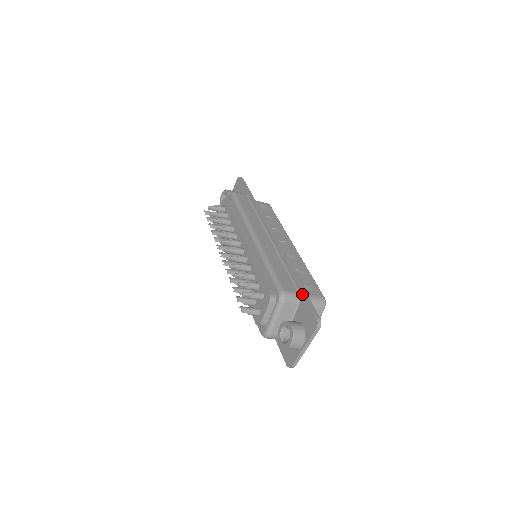
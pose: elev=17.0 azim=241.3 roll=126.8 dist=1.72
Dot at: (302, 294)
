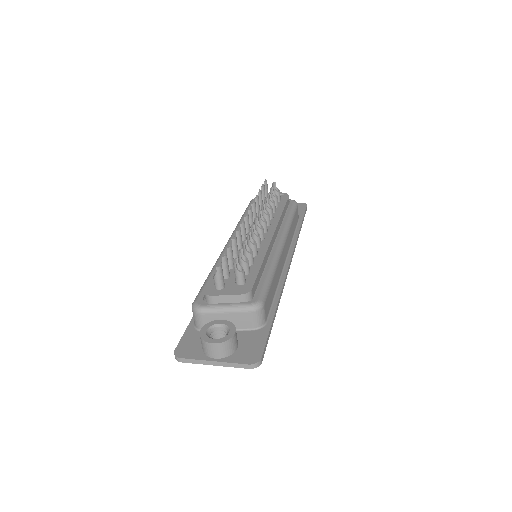
Dot at: (268, 327)
